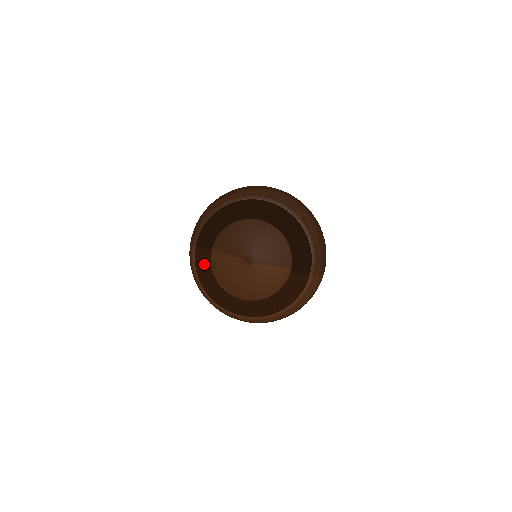
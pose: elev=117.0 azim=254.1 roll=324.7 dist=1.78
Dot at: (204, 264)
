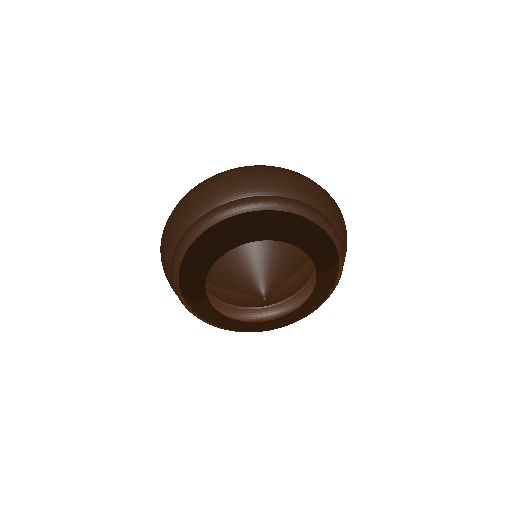
Dot at: (207, 313)
